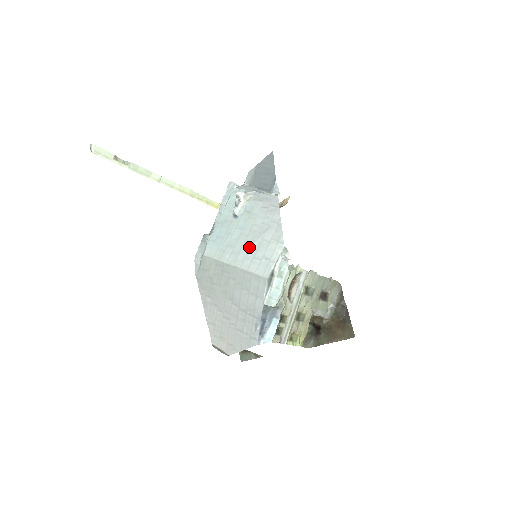
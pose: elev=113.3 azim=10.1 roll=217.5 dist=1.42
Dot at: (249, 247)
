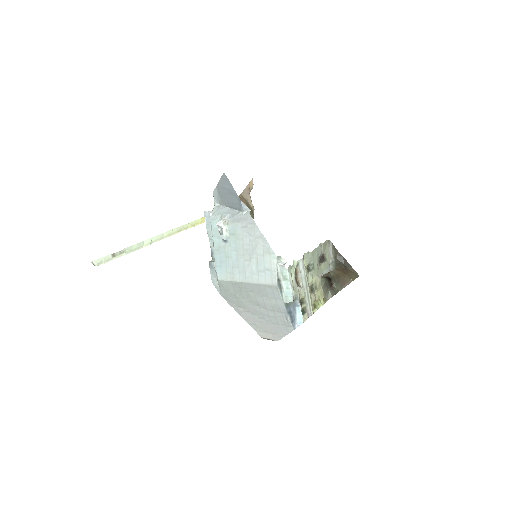
Dot at: (250, 264)
